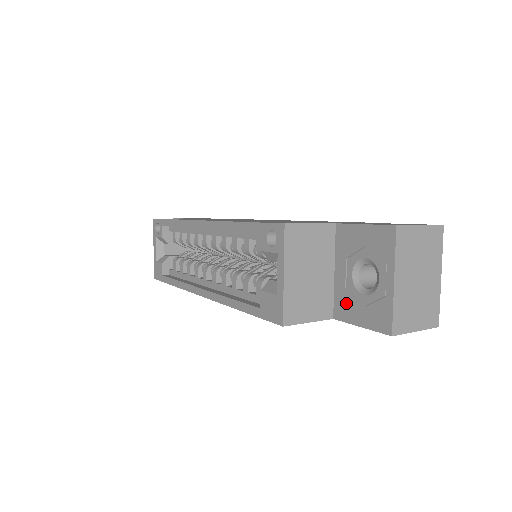
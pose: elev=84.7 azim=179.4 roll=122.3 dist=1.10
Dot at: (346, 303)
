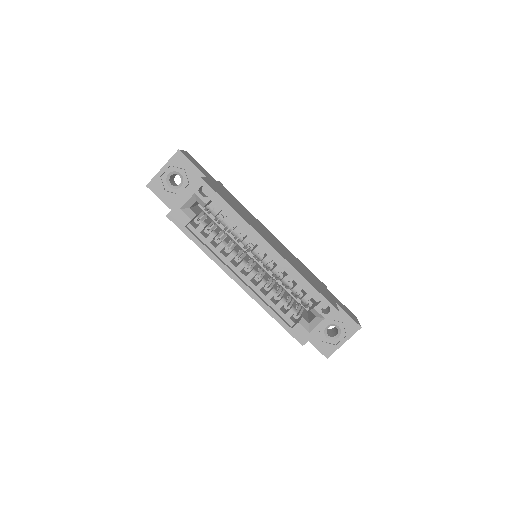
Dot at: occluded
